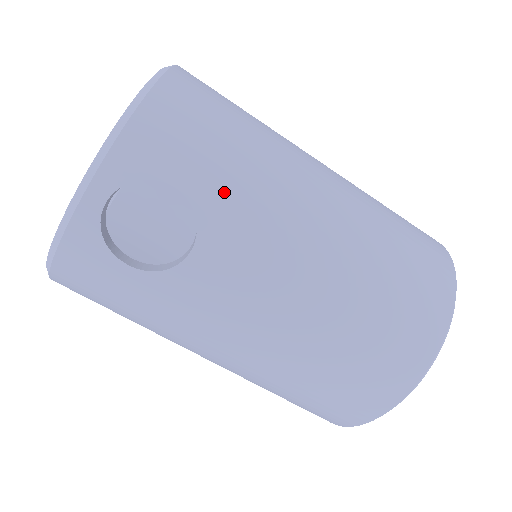
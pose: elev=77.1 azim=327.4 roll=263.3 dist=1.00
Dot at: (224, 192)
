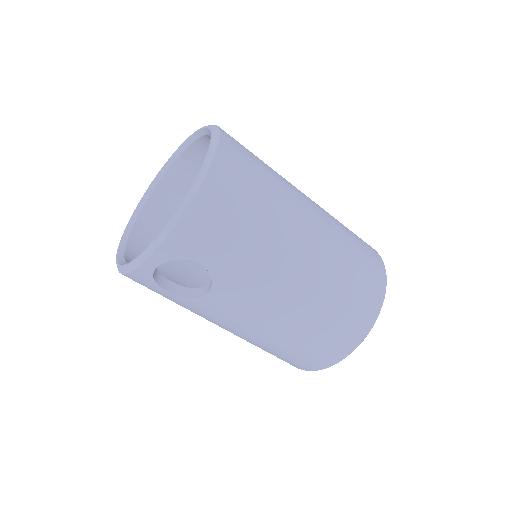
Dot at: (232, 268)
